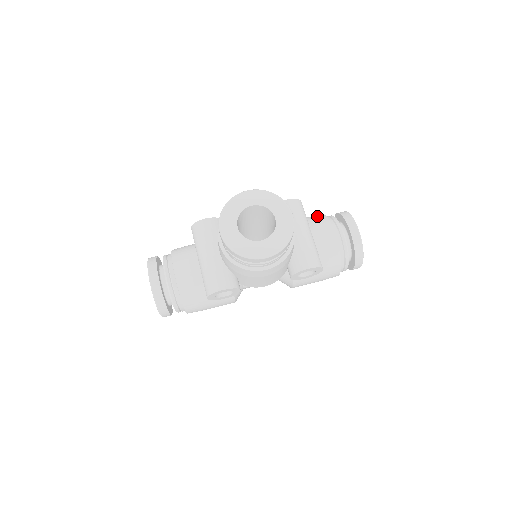
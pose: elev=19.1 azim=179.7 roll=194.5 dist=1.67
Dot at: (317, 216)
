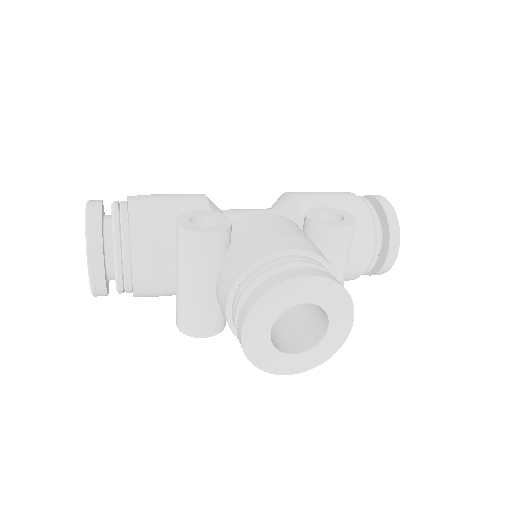
Dot at: (358, 214)
